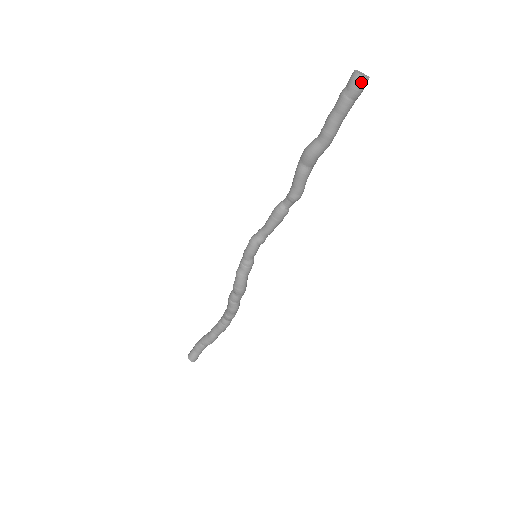
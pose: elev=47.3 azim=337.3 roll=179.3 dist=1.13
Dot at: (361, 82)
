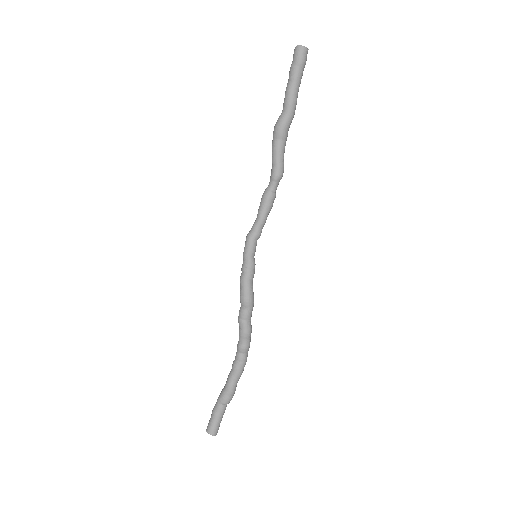
Dot at: (302, 50)
